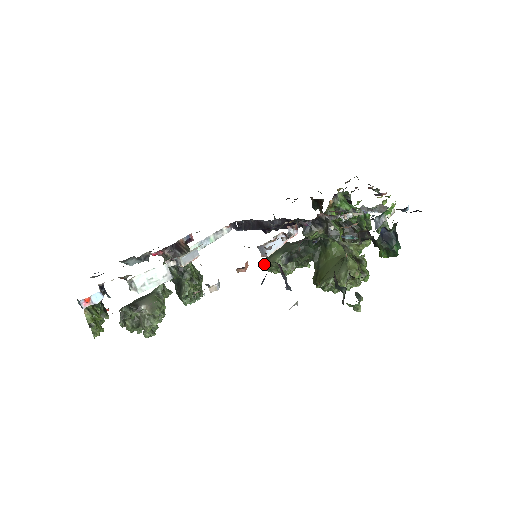
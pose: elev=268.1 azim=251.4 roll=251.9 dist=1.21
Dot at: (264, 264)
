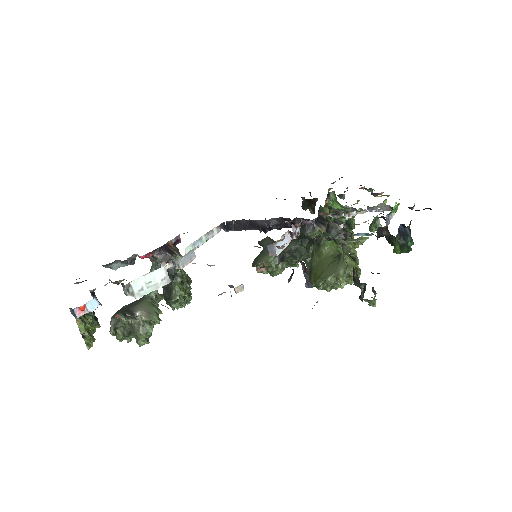
Dot at: occluded
